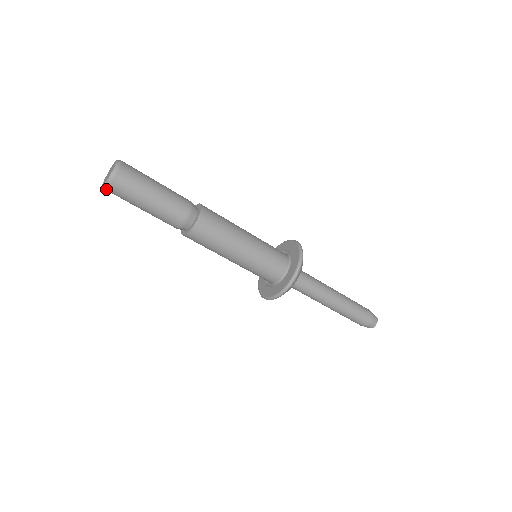
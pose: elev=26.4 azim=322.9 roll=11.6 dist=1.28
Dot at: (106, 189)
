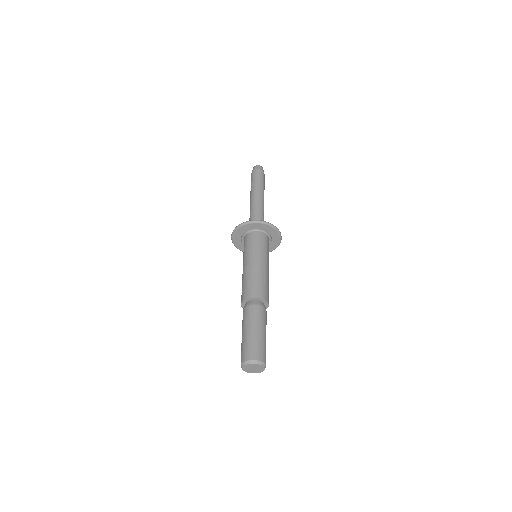
Dot at: (250, 371)
